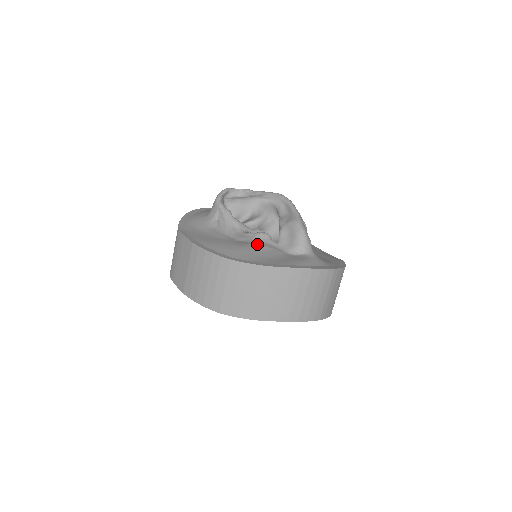
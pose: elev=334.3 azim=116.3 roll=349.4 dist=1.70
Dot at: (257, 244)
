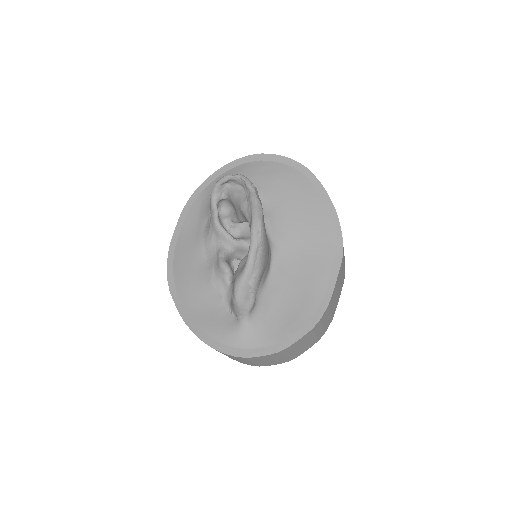
Dot at: (208, 278)
